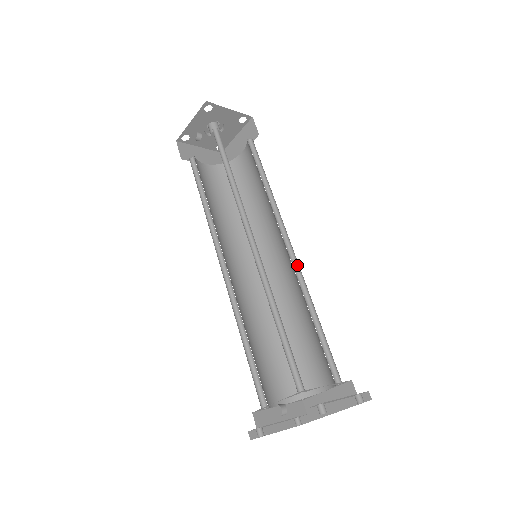
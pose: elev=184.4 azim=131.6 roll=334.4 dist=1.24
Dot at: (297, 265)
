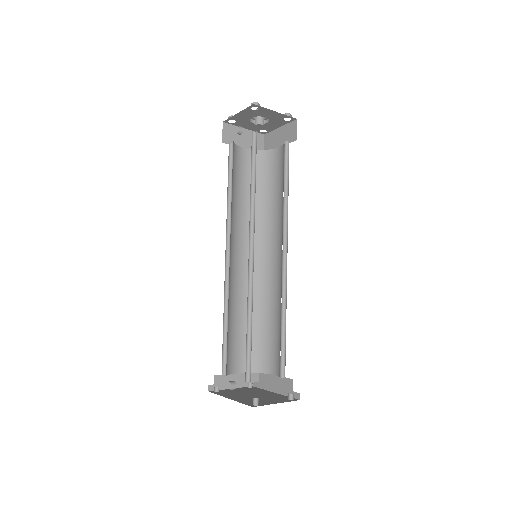
Dot at: (286, 275)
